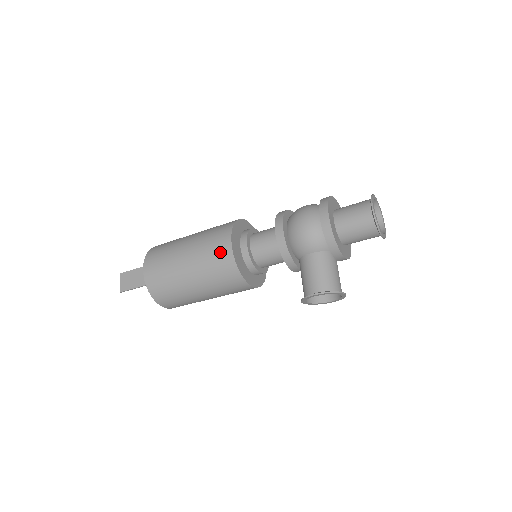
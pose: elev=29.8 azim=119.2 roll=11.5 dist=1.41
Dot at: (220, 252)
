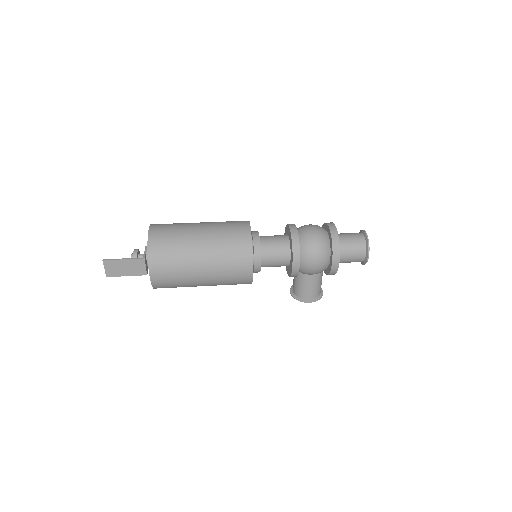
Dot at: (240, 275)
